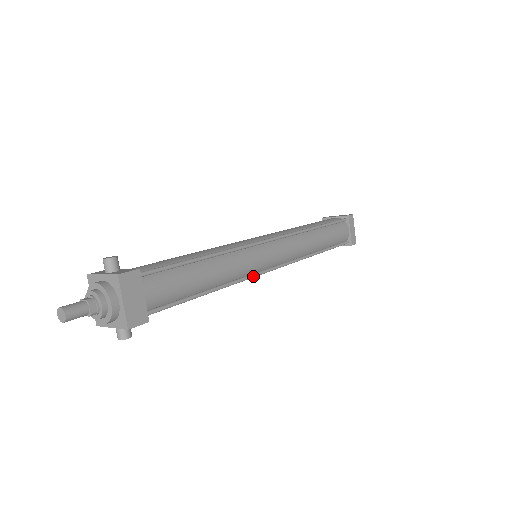
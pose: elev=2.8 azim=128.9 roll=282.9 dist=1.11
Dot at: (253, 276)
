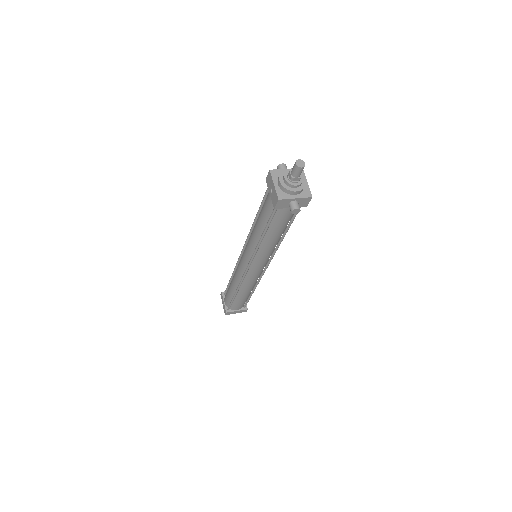
Dot at: occluded
